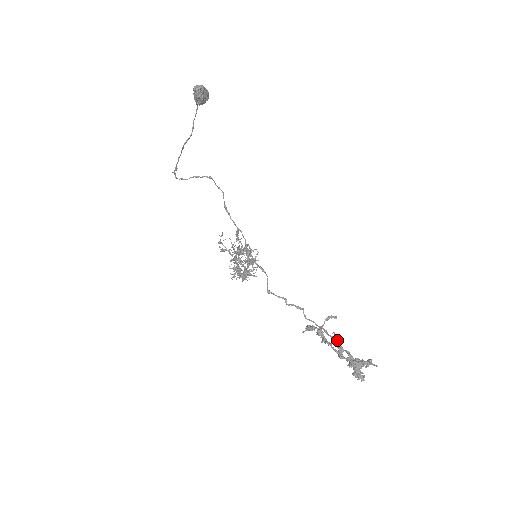
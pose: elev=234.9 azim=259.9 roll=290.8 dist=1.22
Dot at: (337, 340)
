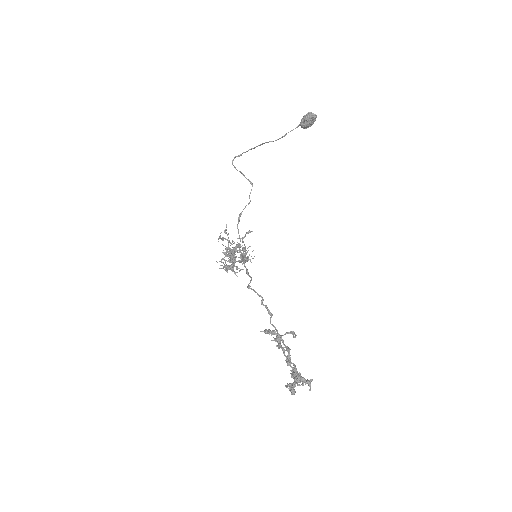
Dot at: occluded
